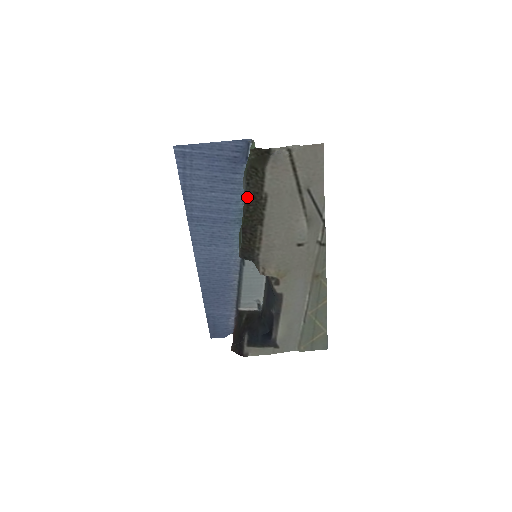
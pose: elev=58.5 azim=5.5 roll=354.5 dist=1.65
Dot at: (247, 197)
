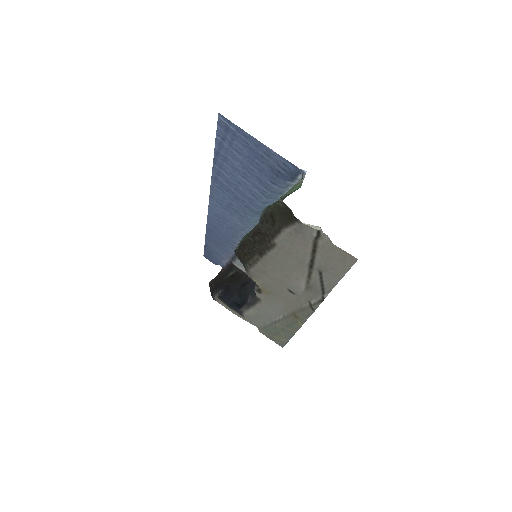
Dot at: (259, 227)
